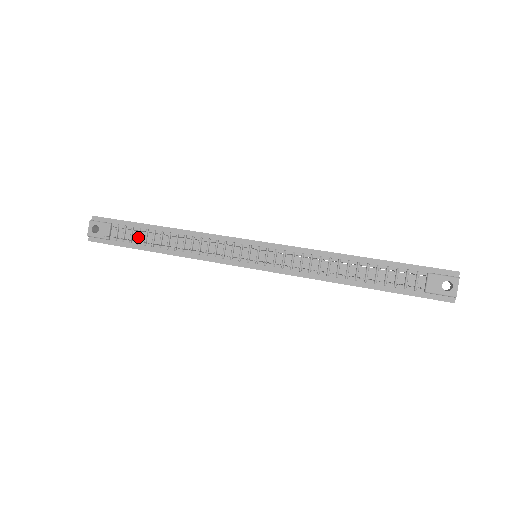
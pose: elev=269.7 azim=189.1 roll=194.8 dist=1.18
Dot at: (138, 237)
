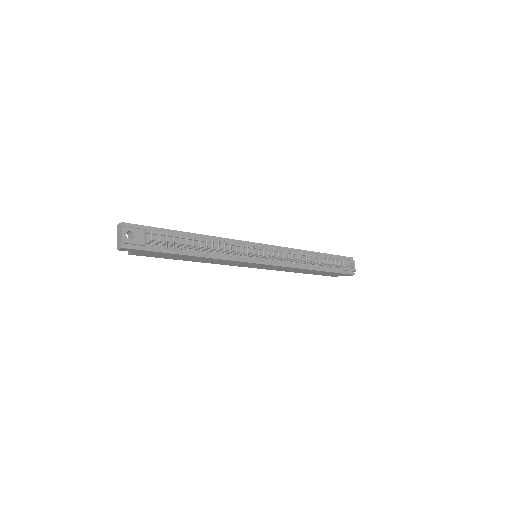
Dot at: (174, 242)
